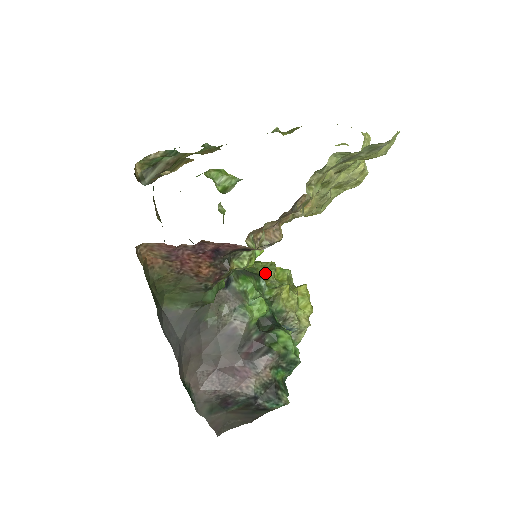
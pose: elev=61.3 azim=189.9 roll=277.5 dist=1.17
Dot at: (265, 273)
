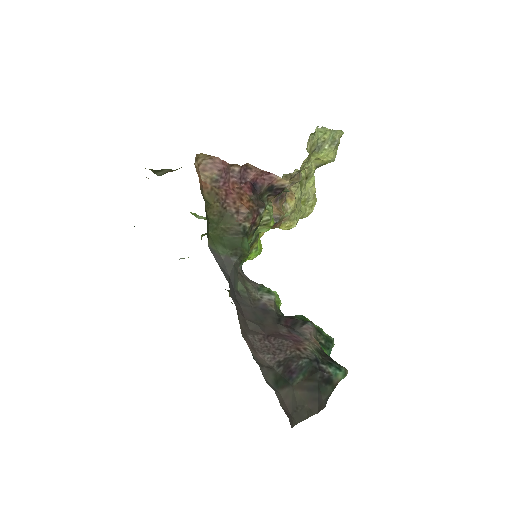
Dot at: occluded
